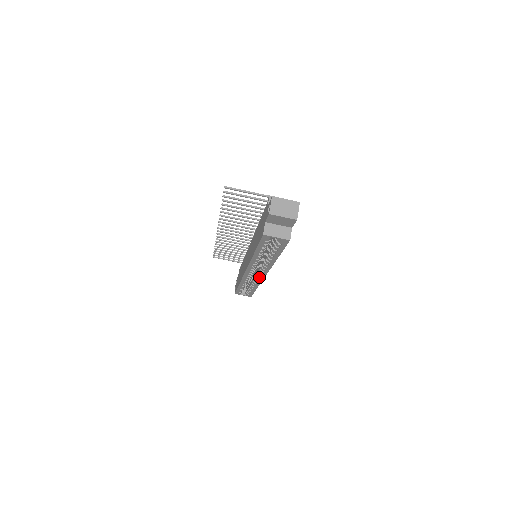
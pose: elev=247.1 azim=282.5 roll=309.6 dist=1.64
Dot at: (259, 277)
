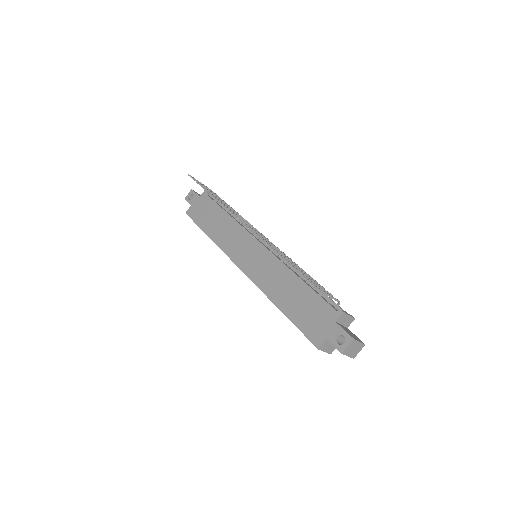
Dot at: occluded
